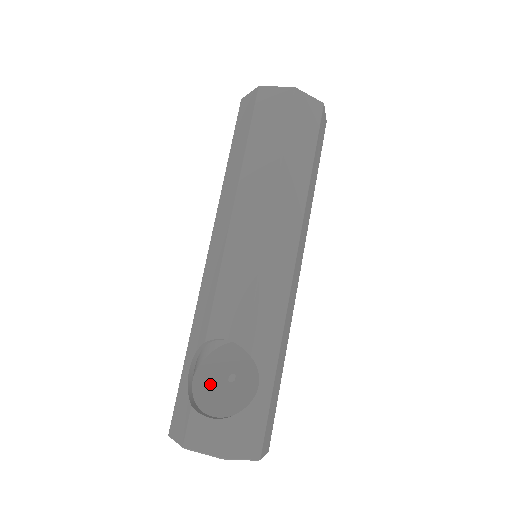
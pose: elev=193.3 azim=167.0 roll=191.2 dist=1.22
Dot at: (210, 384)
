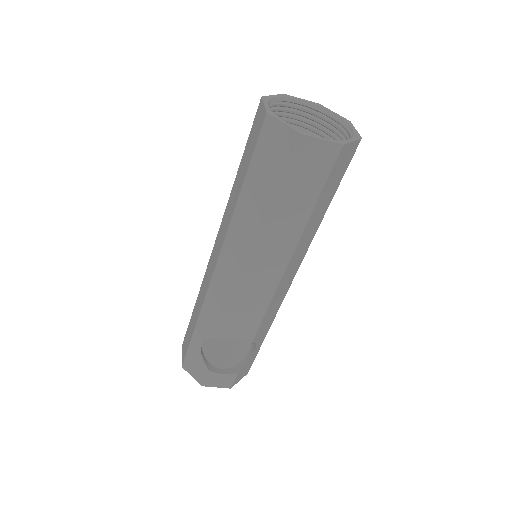
Dot at: (212, 338)
